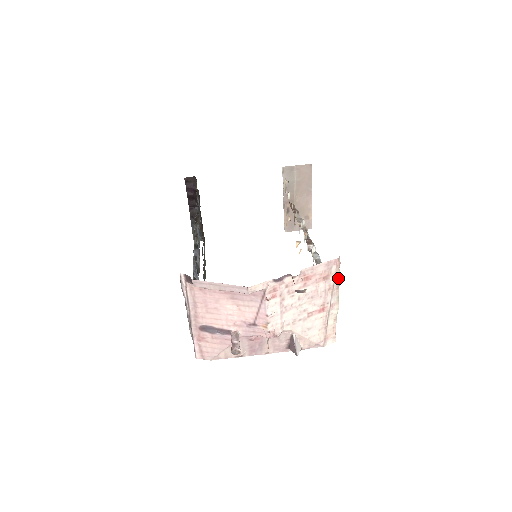
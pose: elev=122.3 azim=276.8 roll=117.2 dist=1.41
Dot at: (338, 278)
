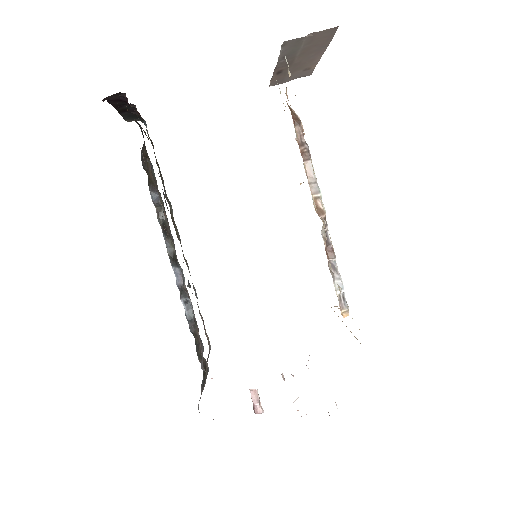
Dot at: occluded
